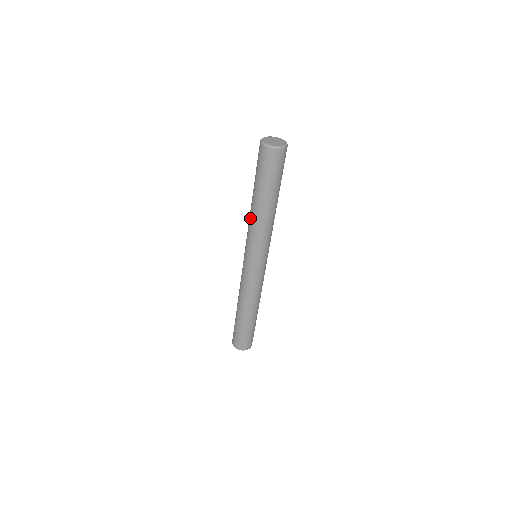
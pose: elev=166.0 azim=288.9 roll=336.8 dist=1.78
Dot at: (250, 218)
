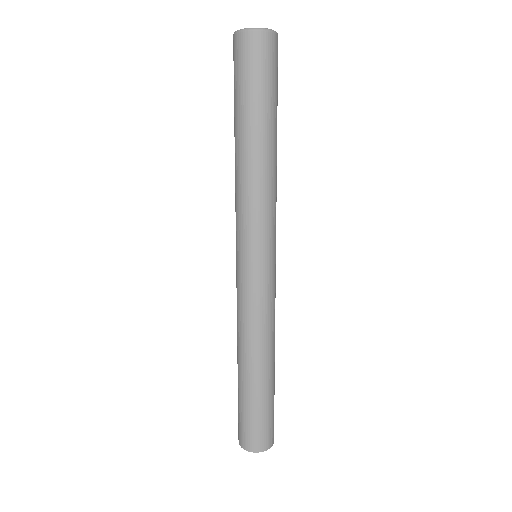
Dot at: occluded
